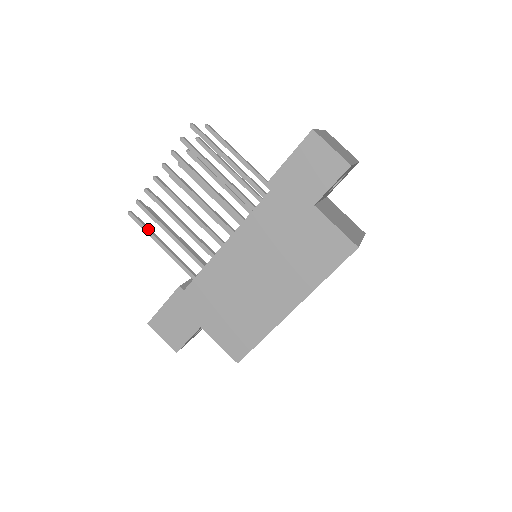
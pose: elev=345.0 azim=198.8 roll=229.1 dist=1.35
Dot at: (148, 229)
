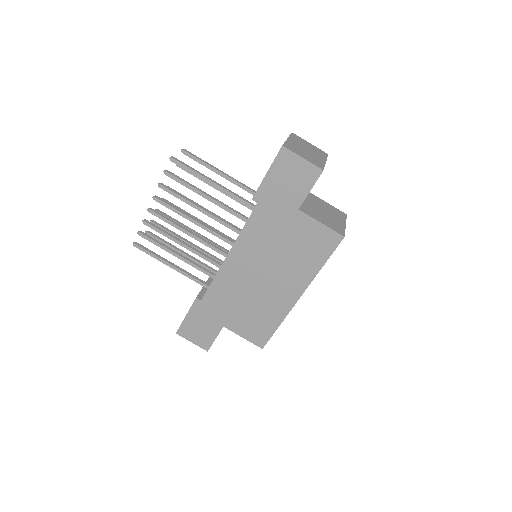
Dot at: (155, 254)
